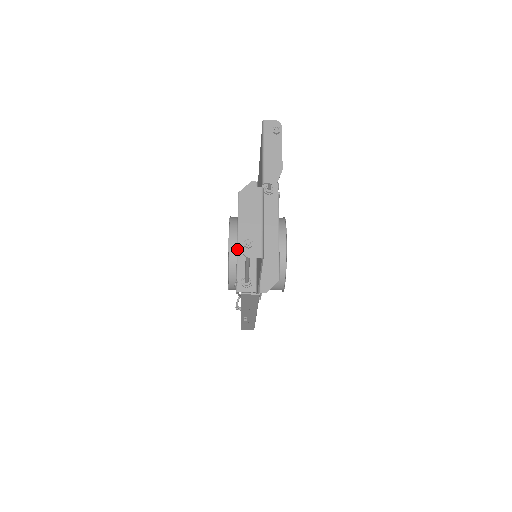
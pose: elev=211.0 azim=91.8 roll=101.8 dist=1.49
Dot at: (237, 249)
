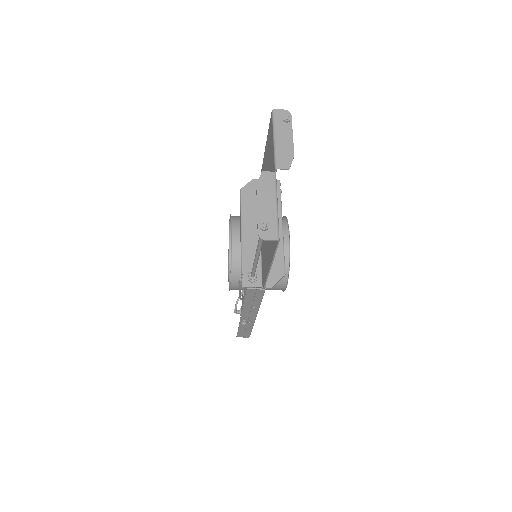
Dot at: (241, 244)
